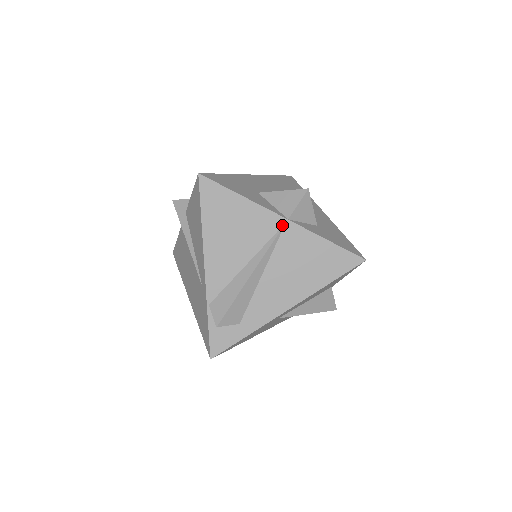
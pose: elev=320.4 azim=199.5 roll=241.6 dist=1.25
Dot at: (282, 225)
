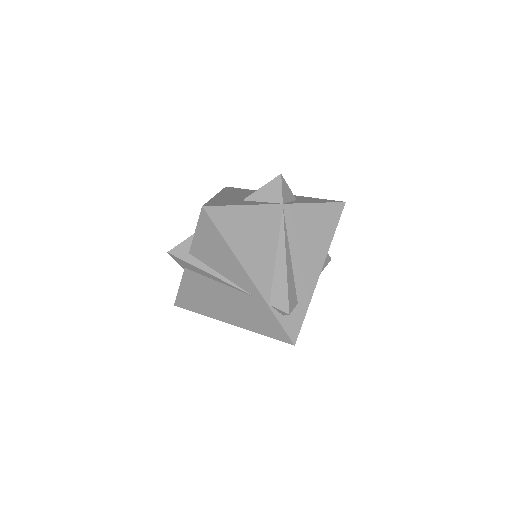
Dot at: (282, 210)
